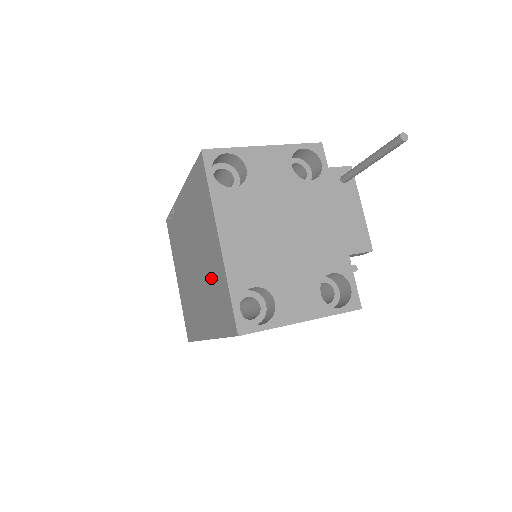
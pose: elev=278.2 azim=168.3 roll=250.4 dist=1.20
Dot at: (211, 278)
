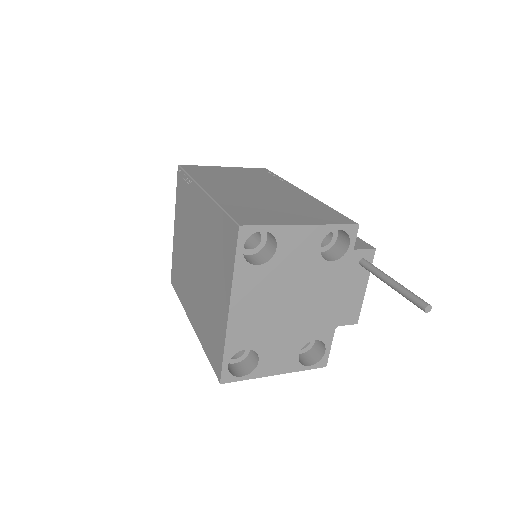
Dot at: (210, 309)
